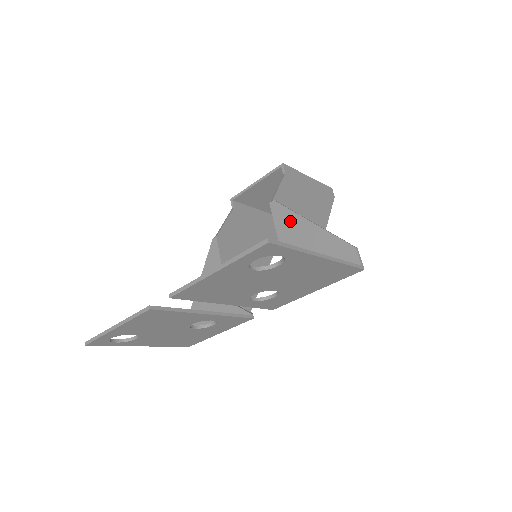
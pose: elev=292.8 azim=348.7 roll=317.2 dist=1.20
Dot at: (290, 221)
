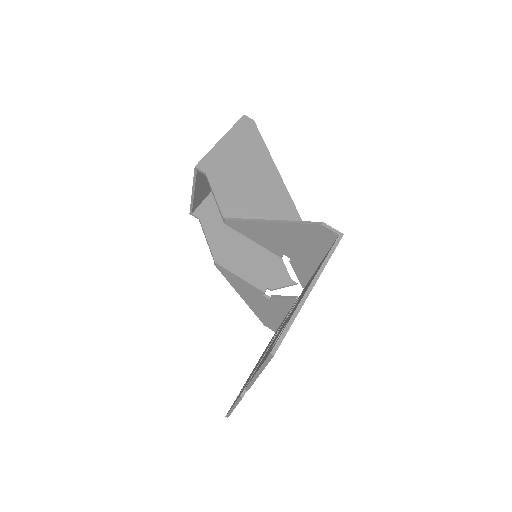
Dot at: (253, 229)
